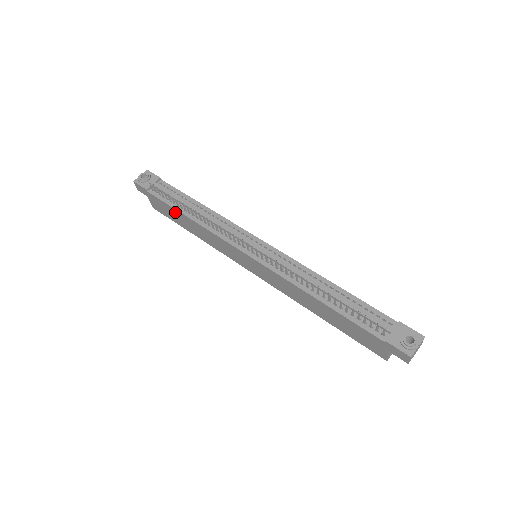
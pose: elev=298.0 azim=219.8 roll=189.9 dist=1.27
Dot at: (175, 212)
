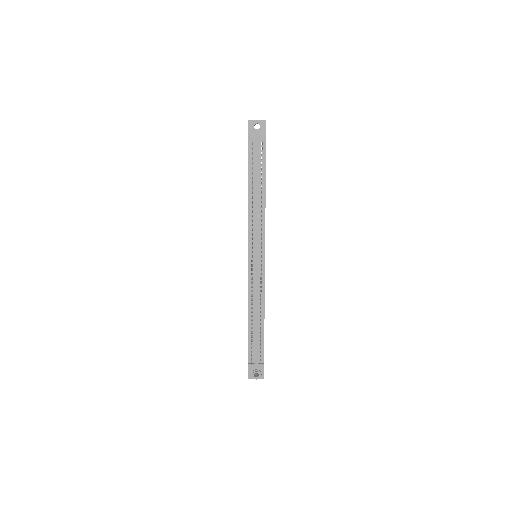
Dot at: (248, 175)
